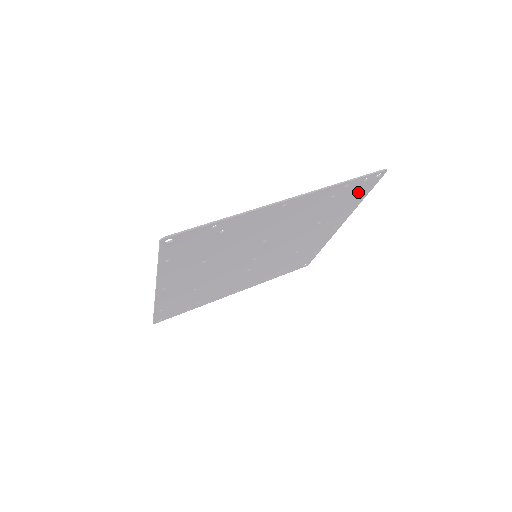
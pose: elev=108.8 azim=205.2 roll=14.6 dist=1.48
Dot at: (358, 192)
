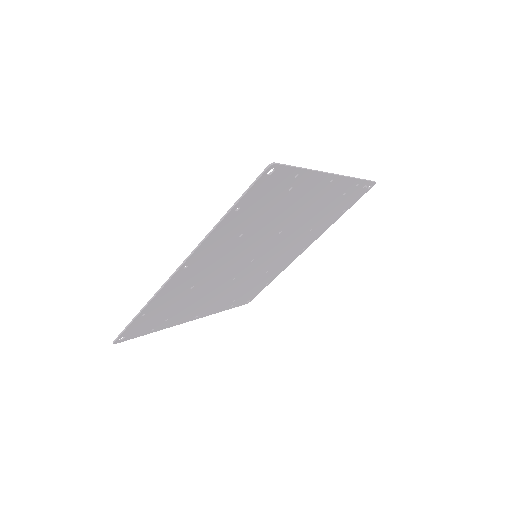
Dot at: (350, 202)
